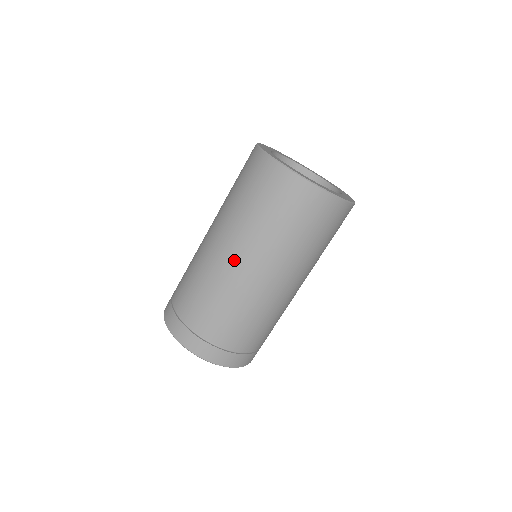
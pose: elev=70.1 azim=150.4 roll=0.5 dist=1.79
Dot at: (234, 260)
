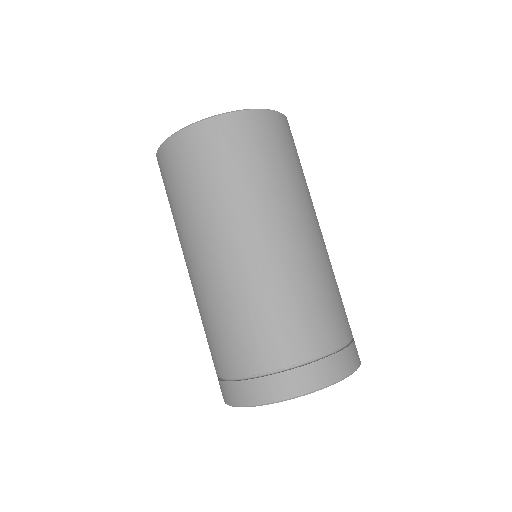
Dot at: (194, 268)
